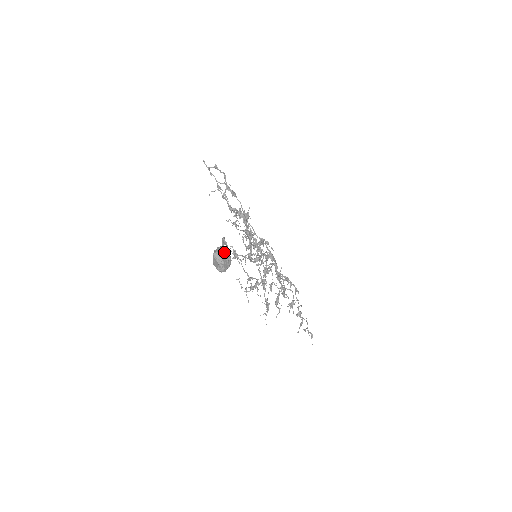
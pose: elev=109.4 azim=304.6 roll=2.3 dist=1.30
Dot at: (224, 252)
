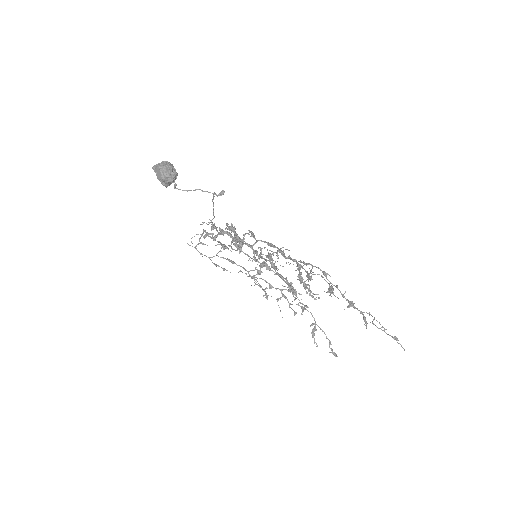
Dot at: (163, 162)
